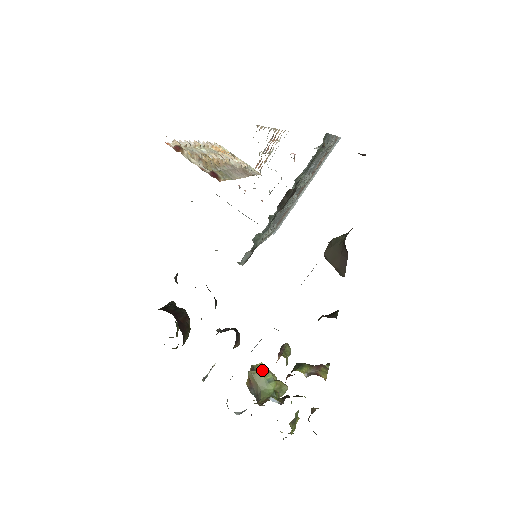
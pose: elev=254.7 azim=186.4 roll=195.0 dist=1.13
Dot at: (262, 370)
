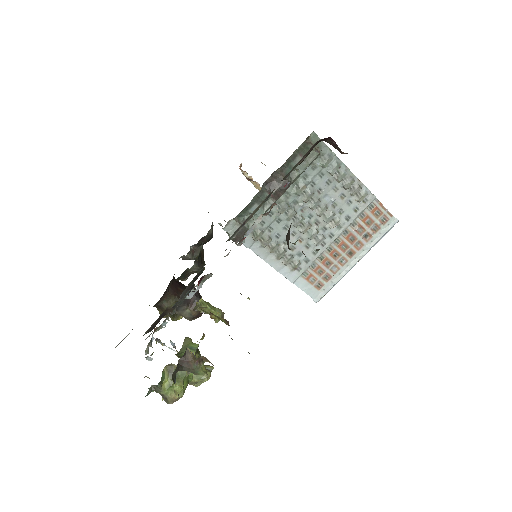
Dot at: occluded
